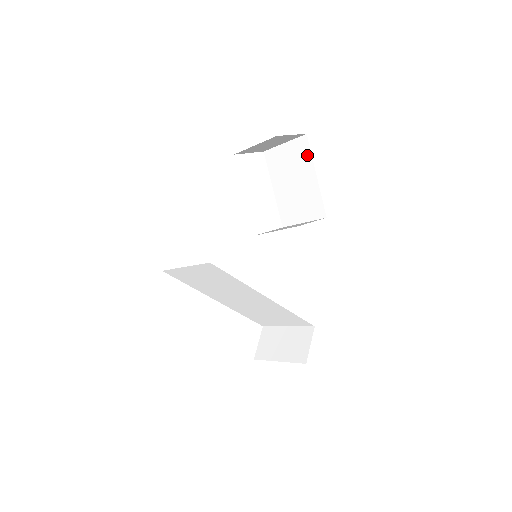
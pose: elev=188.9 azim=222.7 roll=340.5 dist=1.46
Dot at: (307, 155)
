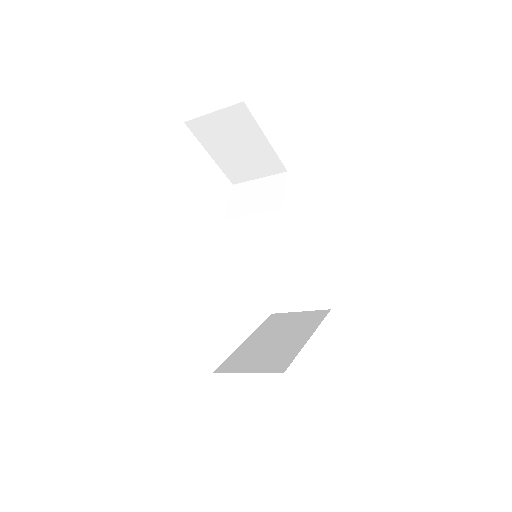
Dot at: (249, 122)
